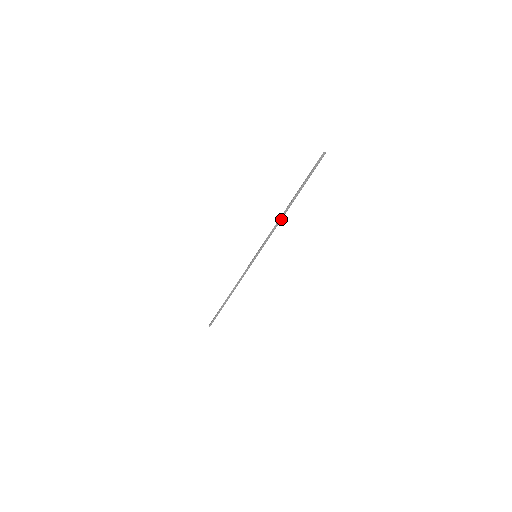
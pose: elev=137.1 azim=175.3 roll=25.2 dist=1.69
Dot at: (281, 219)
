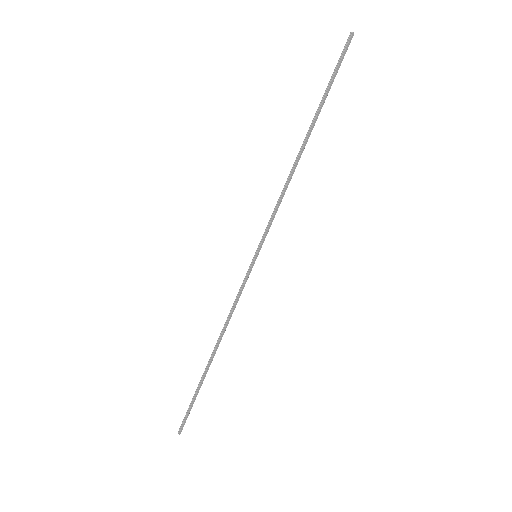
Dot at: (294, 171)
